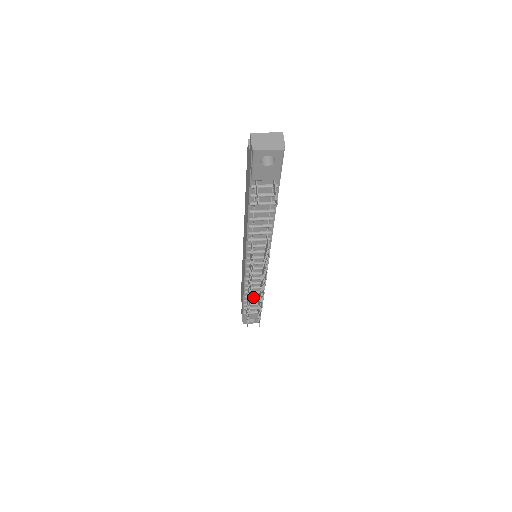
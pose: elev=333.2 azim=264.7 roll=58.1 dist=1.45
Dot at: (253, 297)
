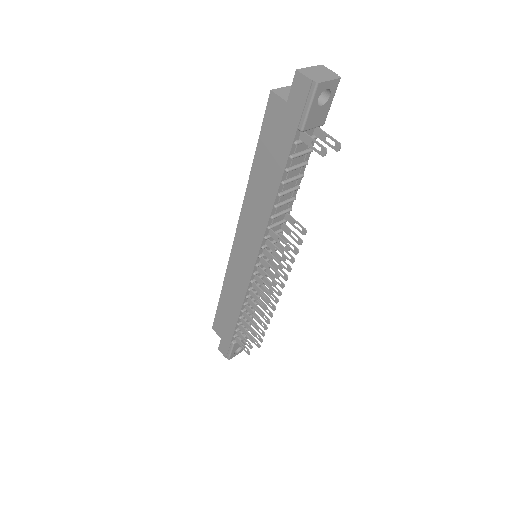
Dot at: occluded
